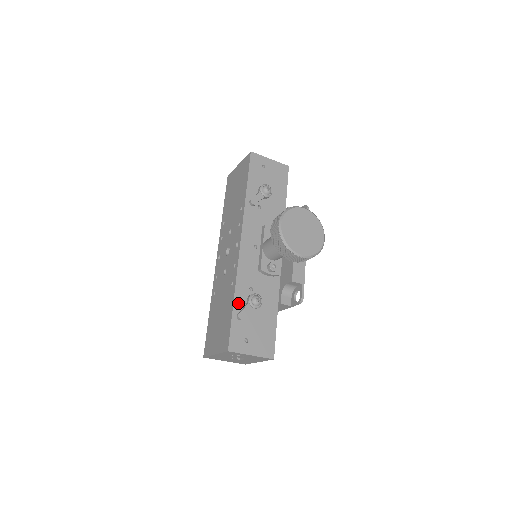
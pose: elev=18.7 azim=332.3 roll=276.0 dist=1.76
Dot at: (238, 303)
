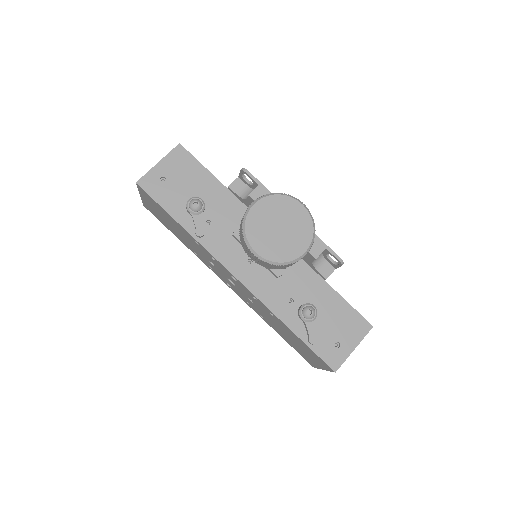
Dot at: (296, 327)
